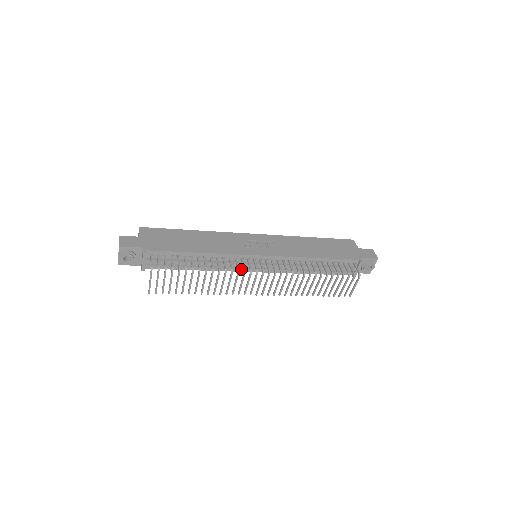
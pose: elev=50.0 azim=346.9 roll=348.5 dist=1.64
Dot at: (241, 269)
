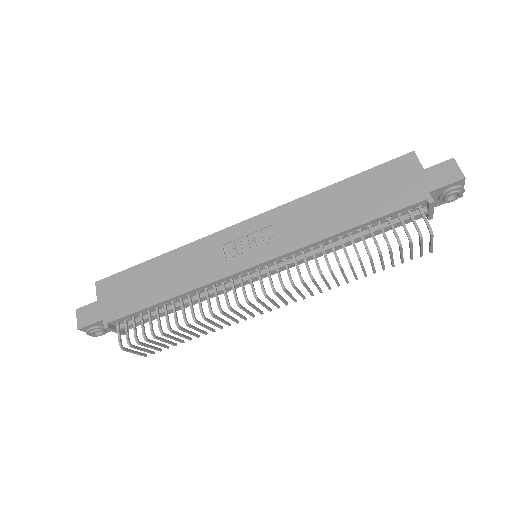
Dot at: occluded
